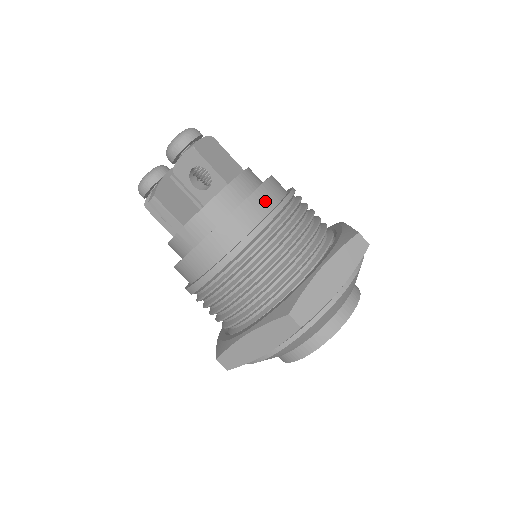
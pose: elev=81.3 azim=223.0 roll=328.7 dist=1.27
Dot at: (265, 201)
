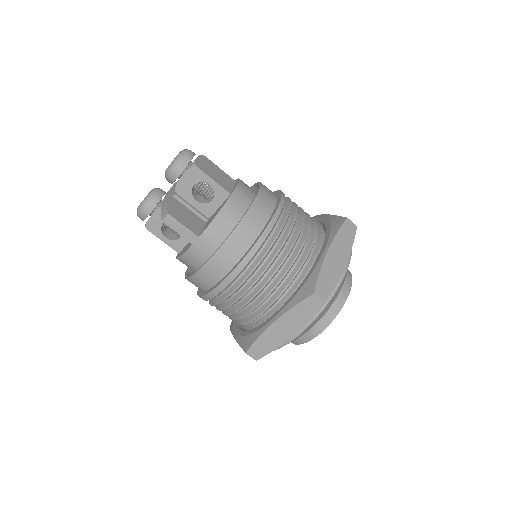
Dot at: (266, 203)
